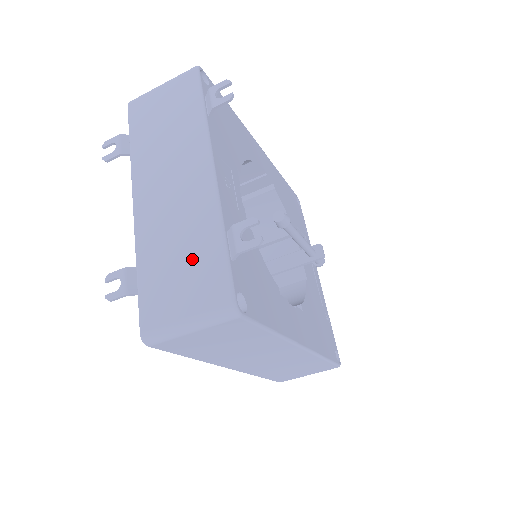
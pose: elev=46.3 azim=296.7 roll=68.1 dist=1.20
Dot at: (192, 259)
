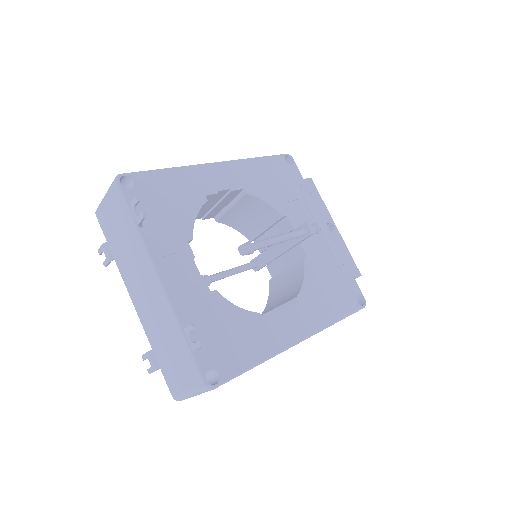
Dot at: (175, 350)
